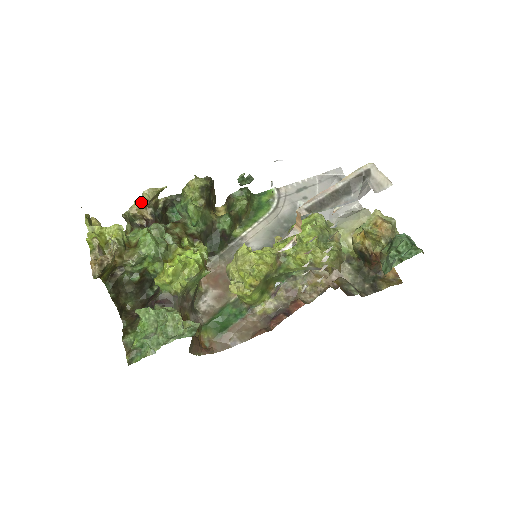
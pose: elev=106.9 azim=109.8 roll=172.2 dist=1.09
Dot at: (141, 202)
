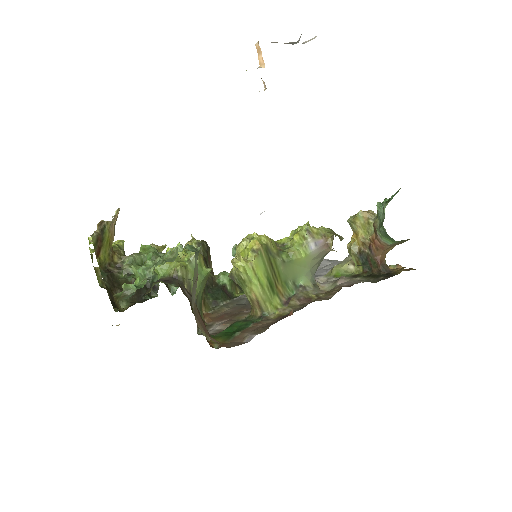
Dot at: occluded
